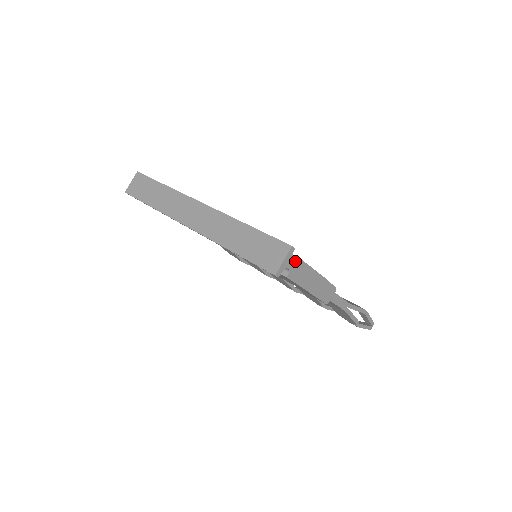
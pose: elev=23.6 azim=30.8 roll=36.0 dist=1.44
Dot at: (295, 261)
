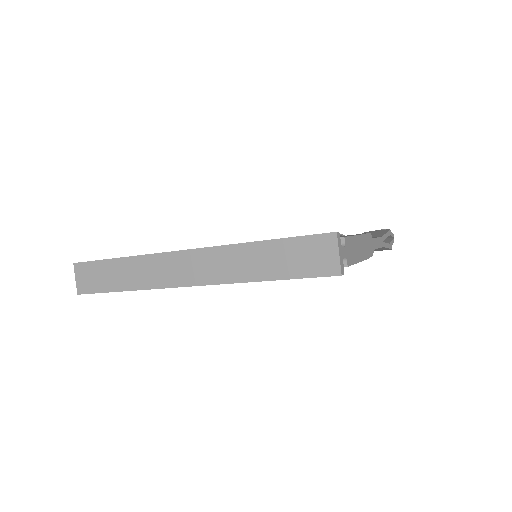
Dot at: (344, 244)
